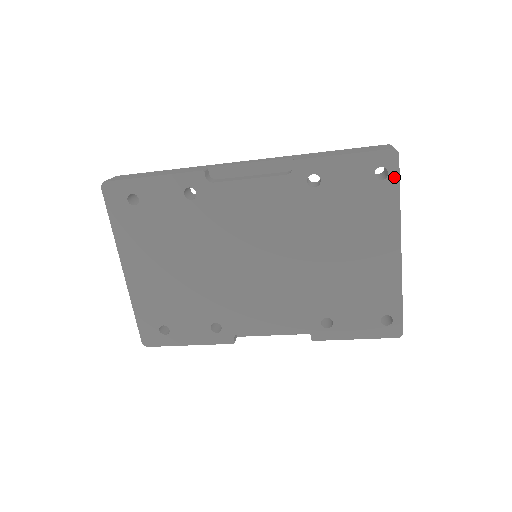
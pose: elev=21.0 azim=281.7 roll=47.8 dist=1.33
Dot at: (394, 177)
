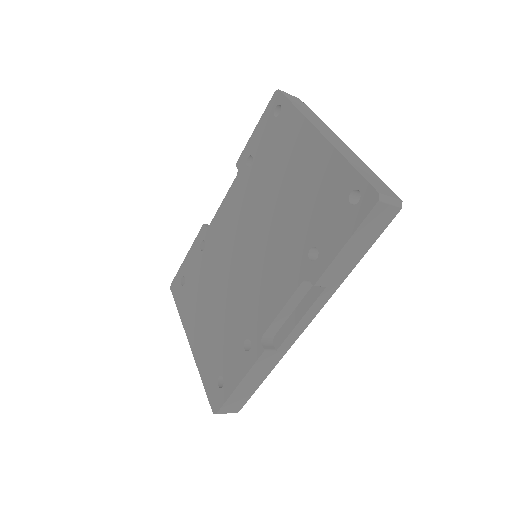
Dot at: (285, 103)
